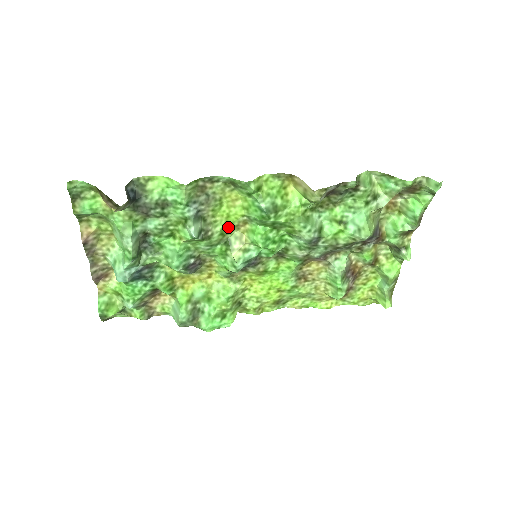
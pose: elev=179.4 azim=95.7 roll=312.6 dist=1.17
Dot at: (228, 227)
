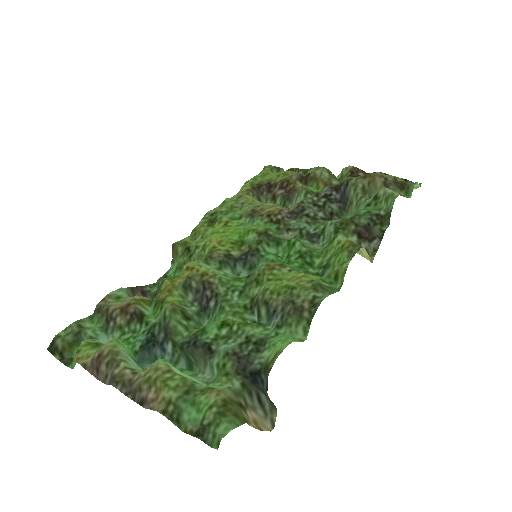
Dot at: (266, 276)
